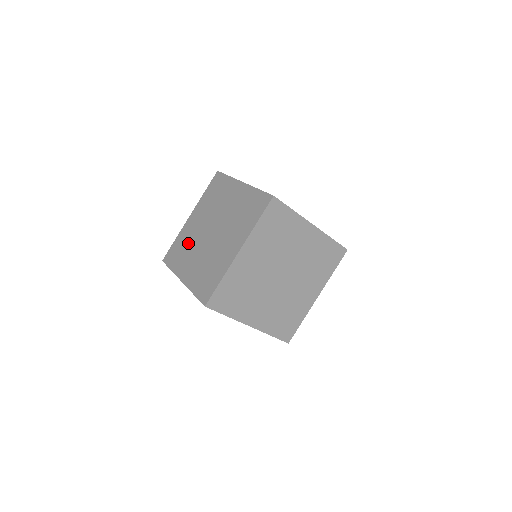
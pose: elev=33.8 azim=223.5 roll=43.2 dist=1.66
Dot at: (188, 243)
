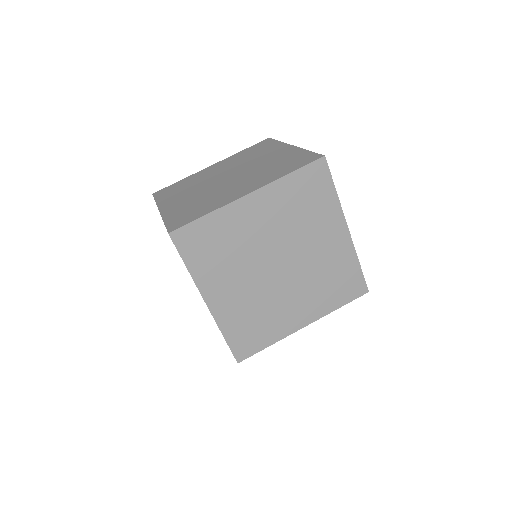
Dot at: (193, 183)
